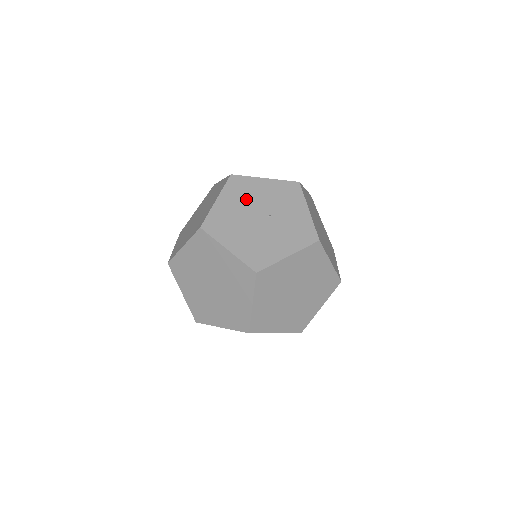
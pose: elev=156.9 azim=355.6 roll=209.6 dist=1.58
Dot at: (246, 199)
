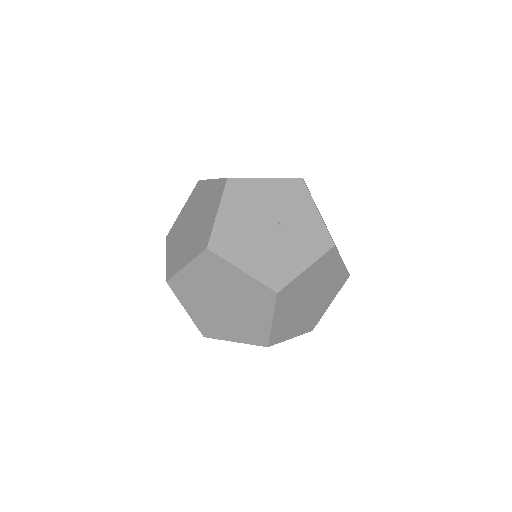
Dot at: (250, 206)
